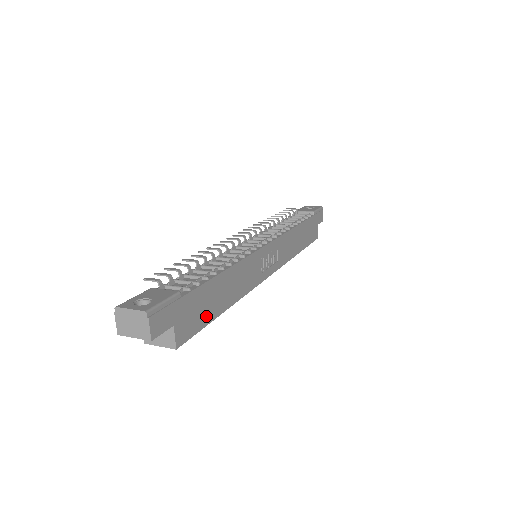
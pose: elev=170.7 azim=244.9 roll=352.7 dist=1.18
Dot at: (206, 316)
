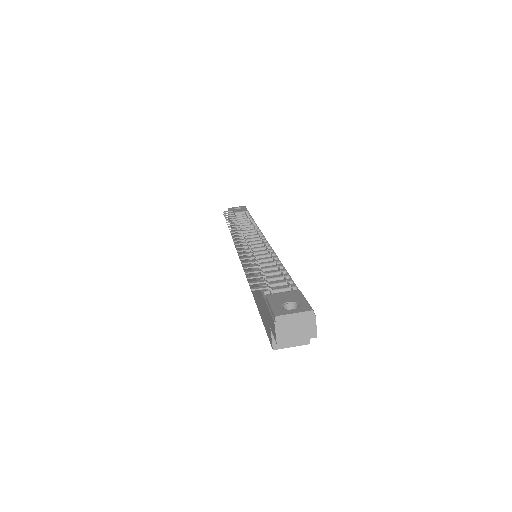
Dot at: occluded
